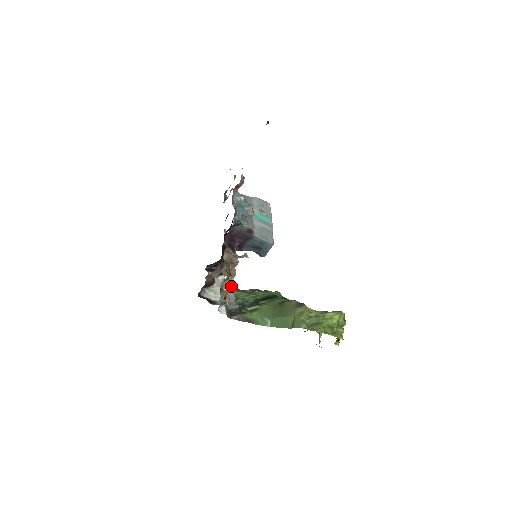
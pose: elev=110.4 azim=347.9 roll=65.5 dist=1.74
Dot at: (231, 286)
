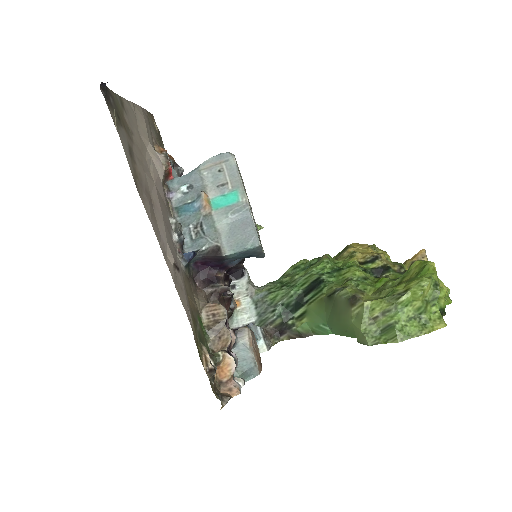
Dot at: (229, 370)
